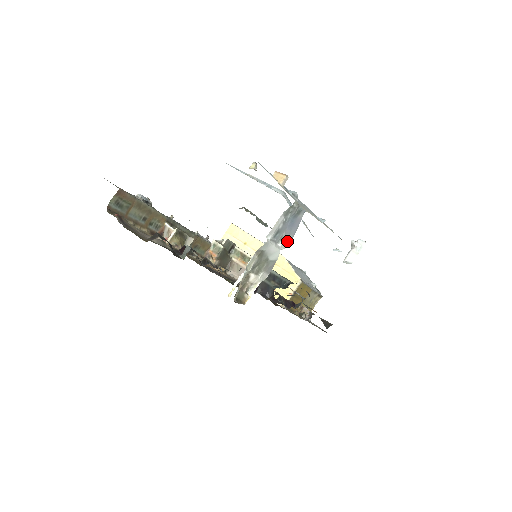
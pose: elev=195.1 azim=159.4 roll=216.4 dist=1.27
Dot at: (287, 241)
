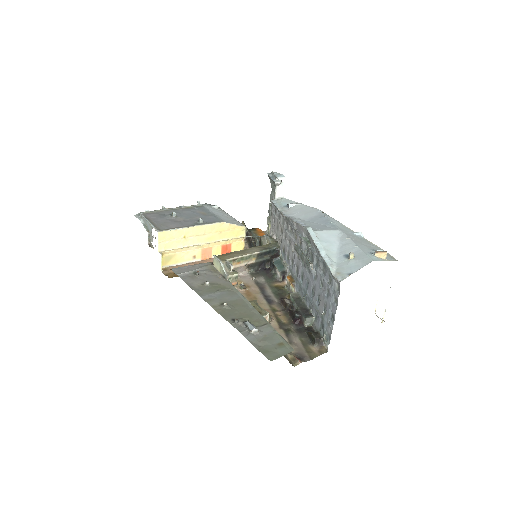
Dot at: occluded
